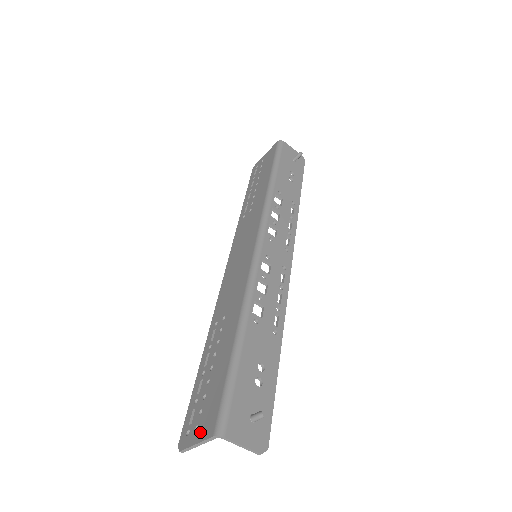
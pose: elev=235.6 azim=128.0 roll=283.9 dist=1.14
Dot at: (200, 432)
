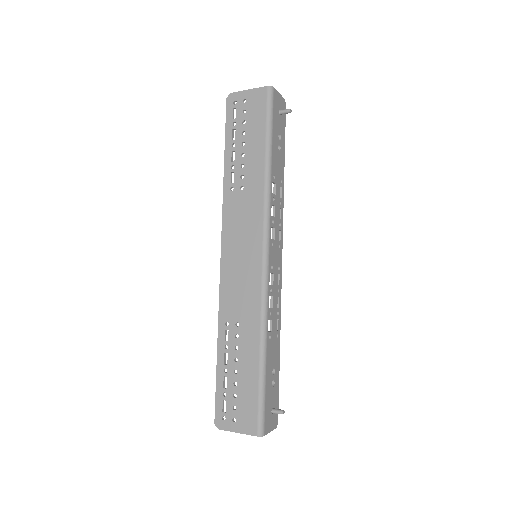
Dot at: (240, 426)
